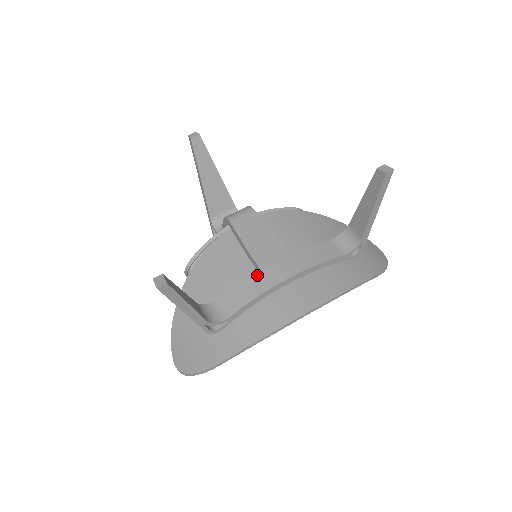
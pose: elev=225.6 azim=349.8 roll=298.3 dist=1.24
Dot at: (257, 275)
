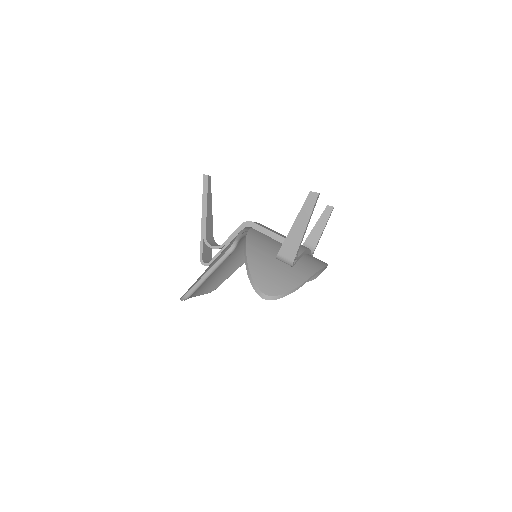
Dot at: occluded
